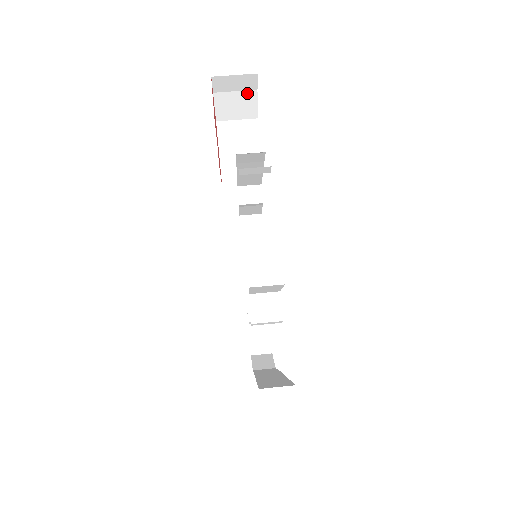
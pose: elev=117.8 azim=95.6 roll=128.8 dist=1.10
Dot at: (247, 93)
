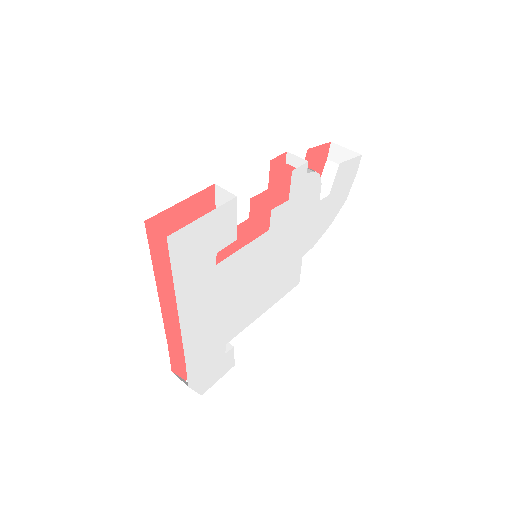
Dot at: occluded
